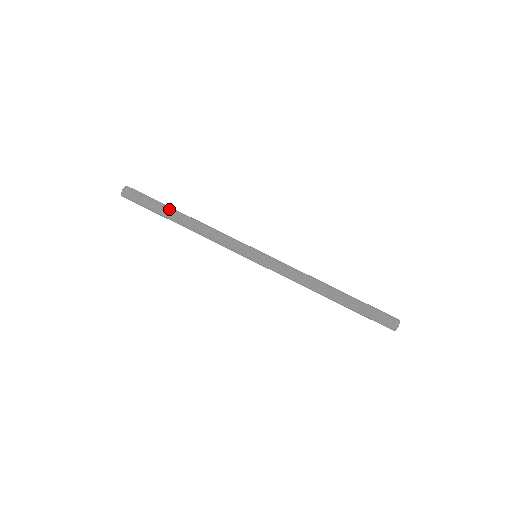
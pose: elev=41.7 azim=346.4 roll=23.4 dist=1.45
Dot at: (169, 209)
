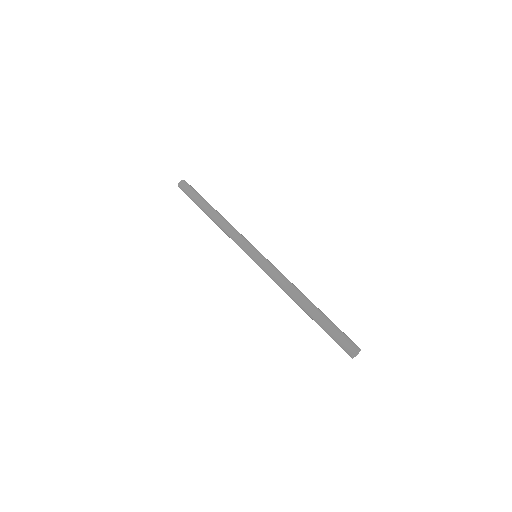
Dot at: occluded
